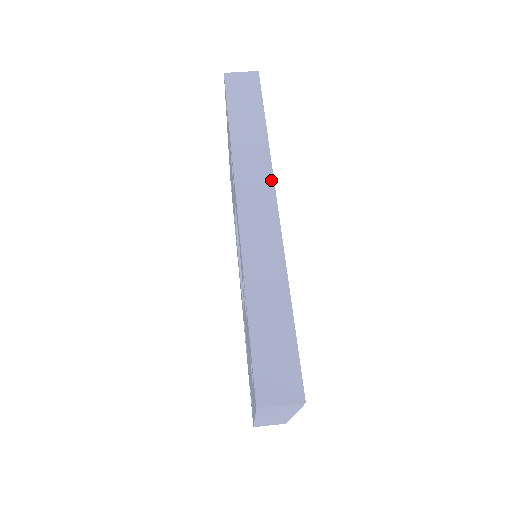
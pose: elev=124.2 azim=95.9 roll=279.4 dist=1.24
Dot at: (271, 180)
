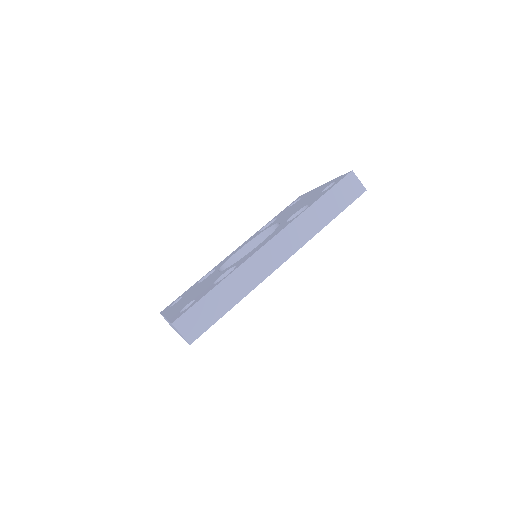
Dot at: (299, 247)
